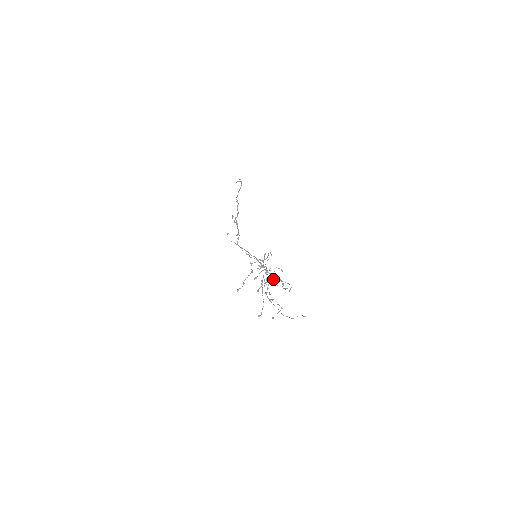
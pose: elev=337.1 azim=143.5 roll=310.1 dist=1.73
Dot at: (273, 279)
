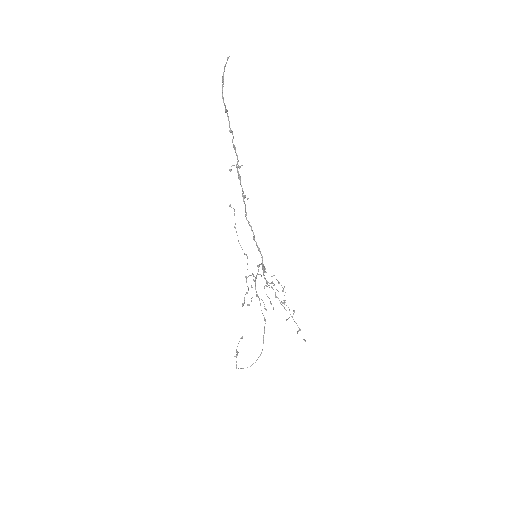
Dot at: (236, 356)
